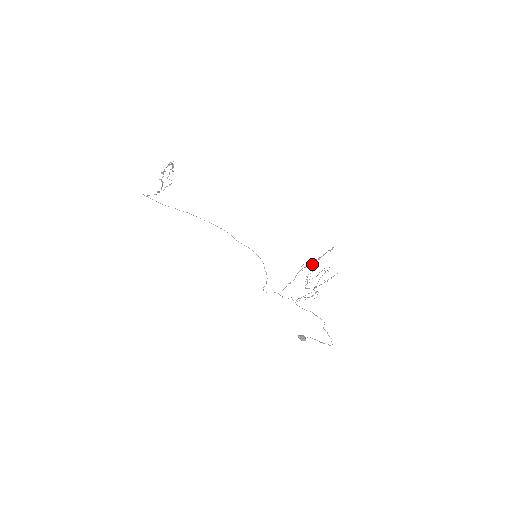
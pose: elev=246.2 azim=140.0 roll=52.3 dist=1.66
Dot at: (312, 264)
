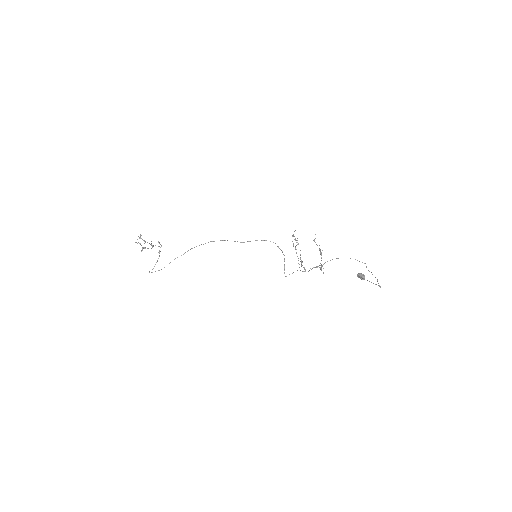
Dot at: occluded
